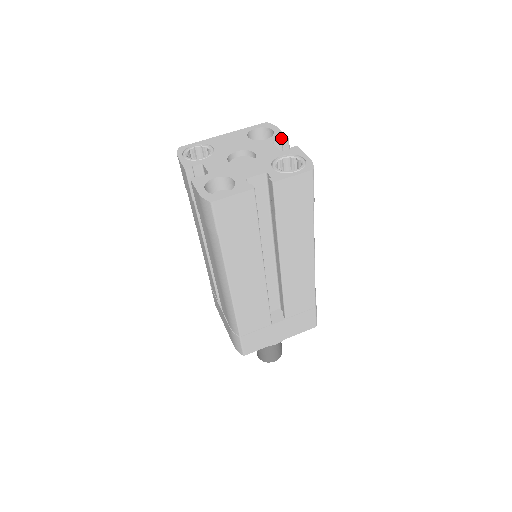
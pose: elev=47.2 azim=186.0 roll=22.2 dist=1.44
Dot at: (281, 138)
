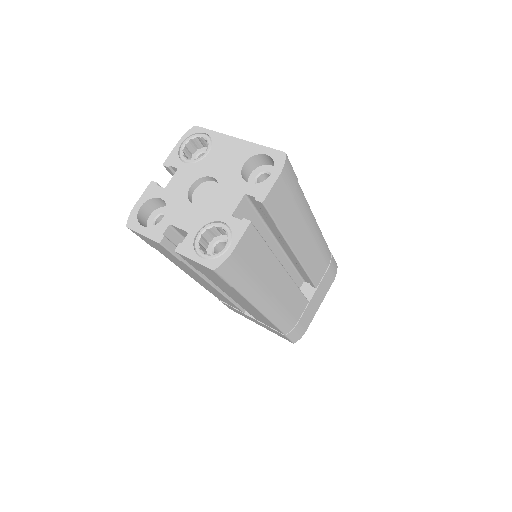
Dot at: (258, 195)
